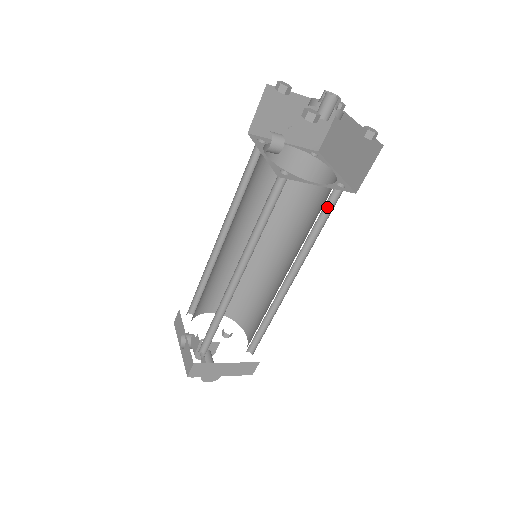
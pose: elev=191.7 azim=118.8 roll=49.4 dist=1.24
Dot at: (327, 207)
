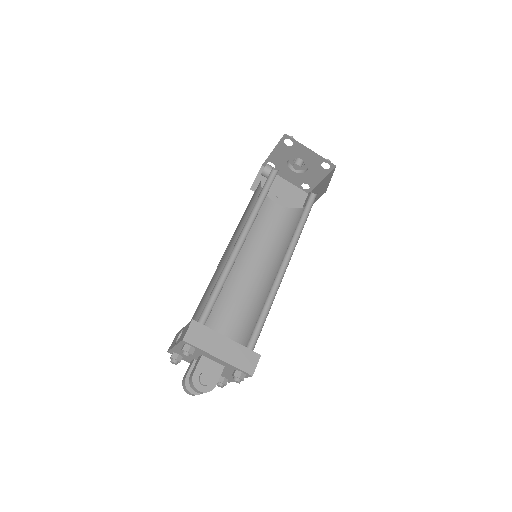
Dot at: (308, 209)
